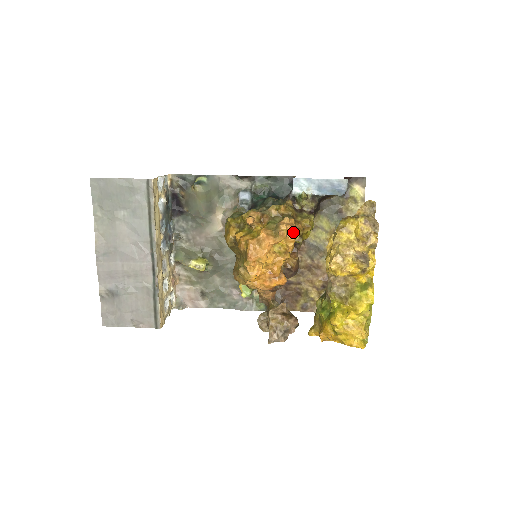
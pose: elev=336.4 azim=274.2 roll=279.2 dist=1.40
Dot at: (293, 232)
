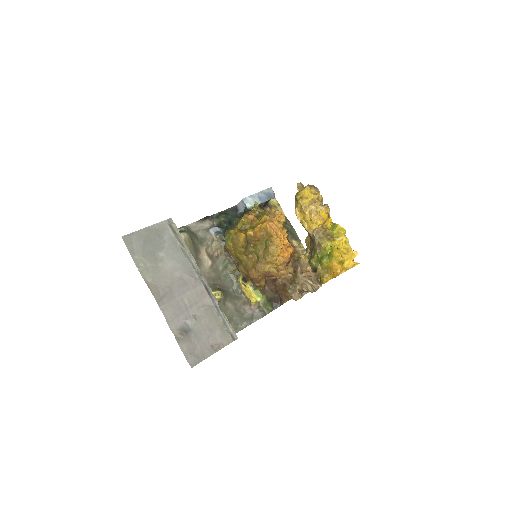
Dot at: occluded
